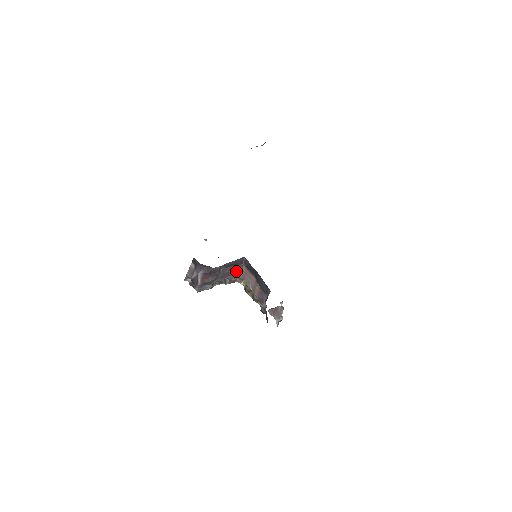
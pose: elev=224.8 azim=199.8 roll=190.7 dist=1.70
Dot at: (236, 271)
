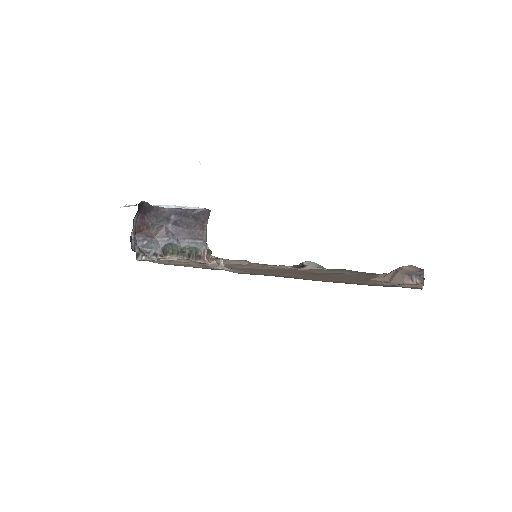
Dot at: (200, 234)
